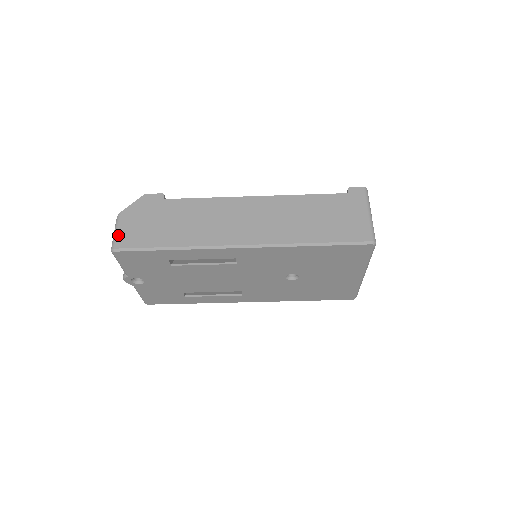
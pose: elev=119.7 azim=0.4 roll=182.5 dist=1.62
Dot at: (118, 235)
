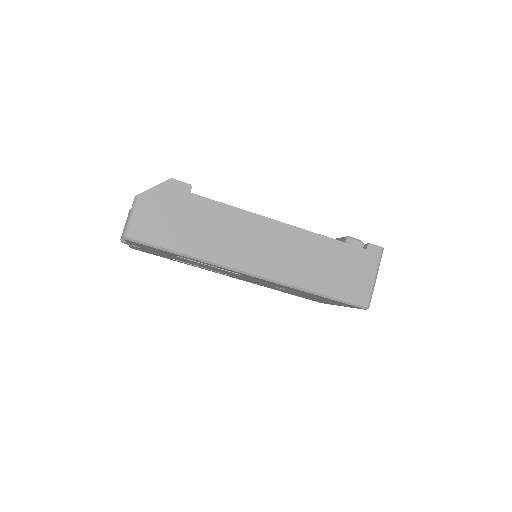
Dot at: (134, 222)
